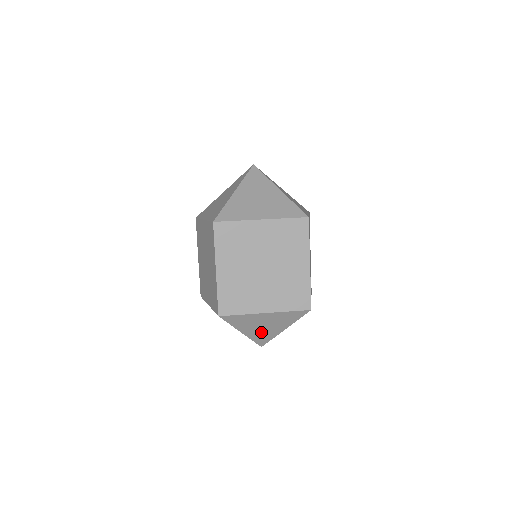
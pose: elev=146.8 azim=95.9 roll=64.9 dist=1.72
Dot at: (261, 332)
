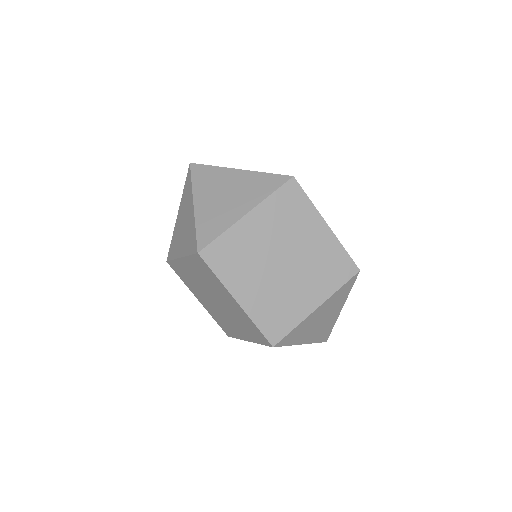
Dot at: (320, 329)
